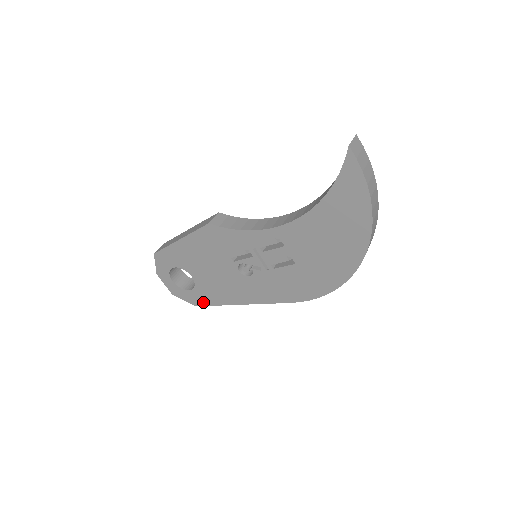
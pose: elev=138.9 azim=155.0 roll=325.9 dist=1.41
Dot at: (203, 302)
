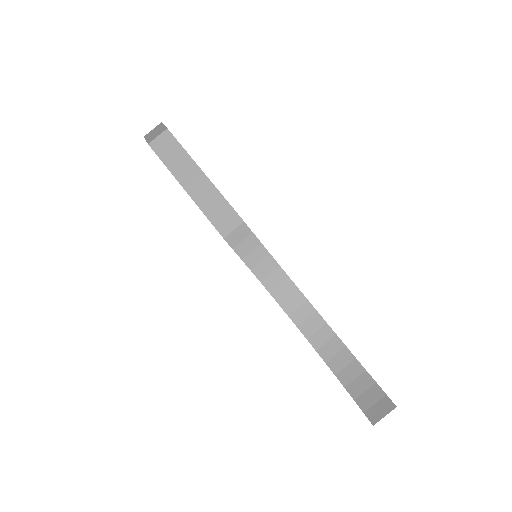
Dot at: occluded
